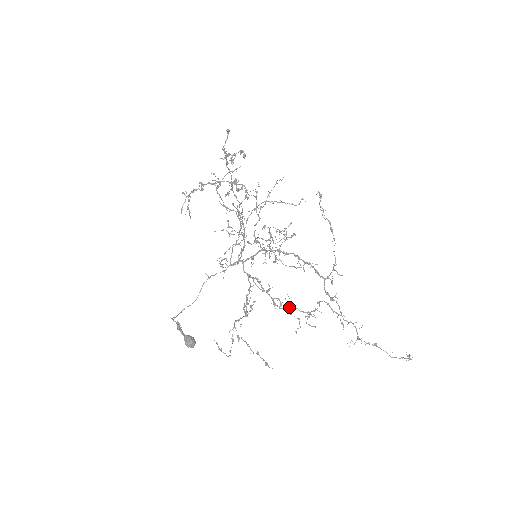
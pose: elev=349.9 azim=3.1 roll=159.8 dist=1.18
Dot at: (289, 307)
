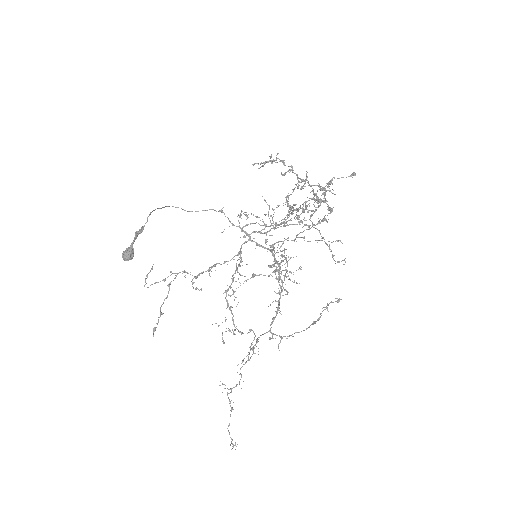
Dot at: (231, 306)
